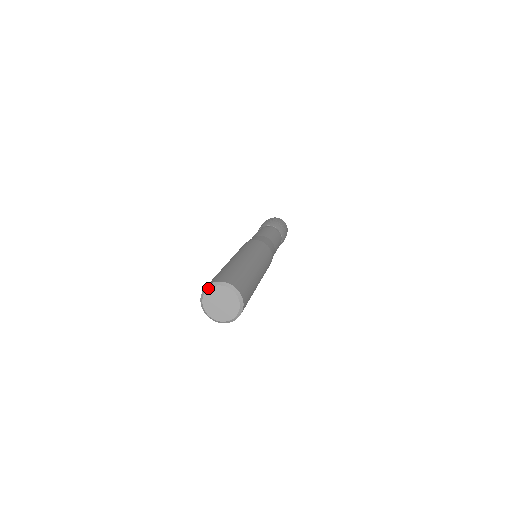
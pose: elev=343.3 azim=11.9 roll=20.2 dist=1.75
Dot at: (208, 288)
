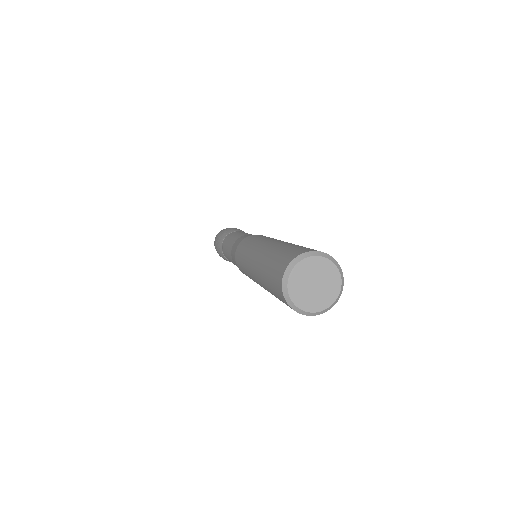
Dot at: (307, 256)
